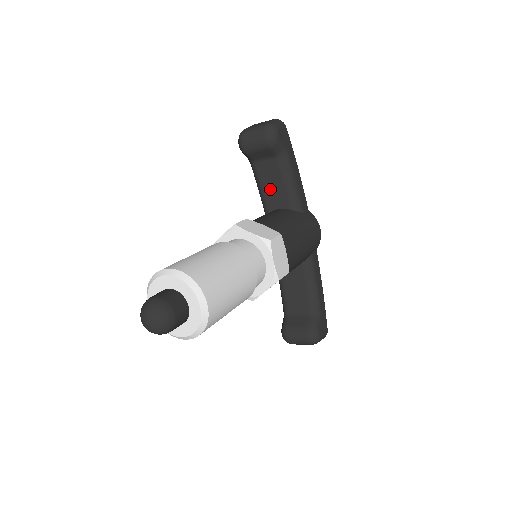
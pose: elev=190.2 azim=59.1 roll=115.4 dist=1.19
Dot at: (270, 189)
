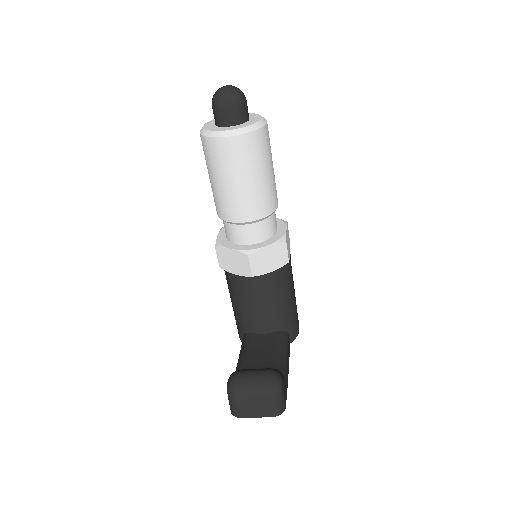
Dot at: occluded
